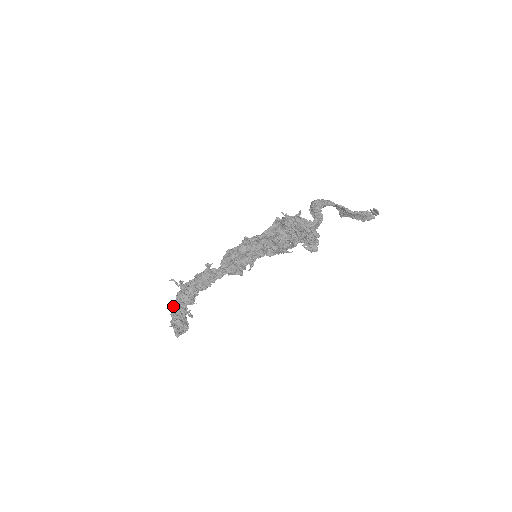
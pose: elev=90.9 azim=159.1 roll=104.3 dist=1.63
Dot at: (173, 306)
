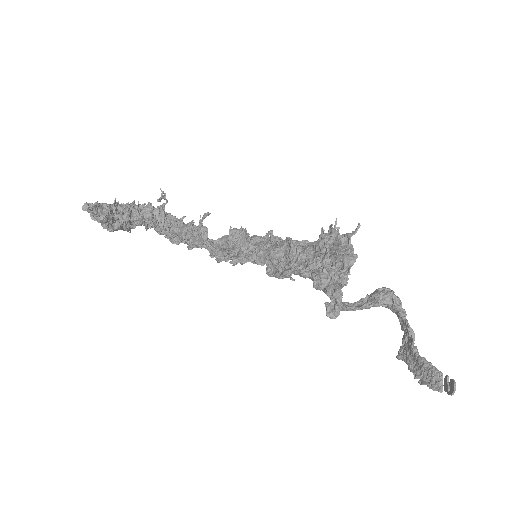
Dot at: (128, 202)
